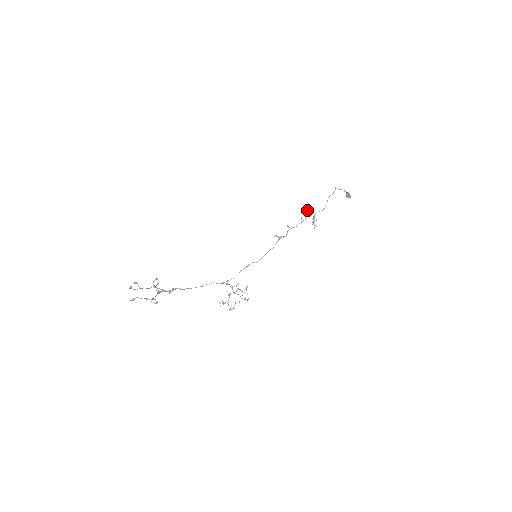
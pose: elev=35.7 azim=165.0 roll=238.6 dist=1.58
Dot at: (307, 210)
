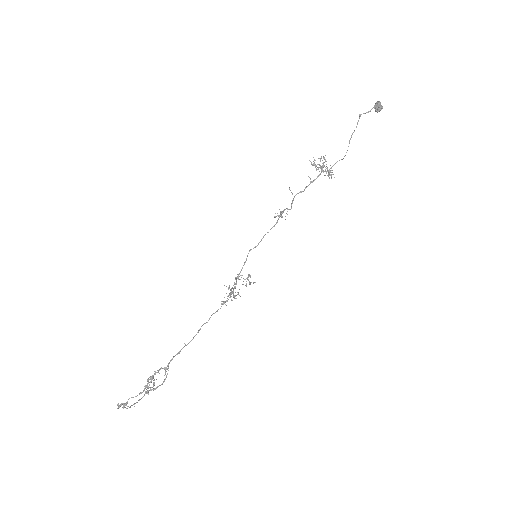
Dot at: (318, 168)
